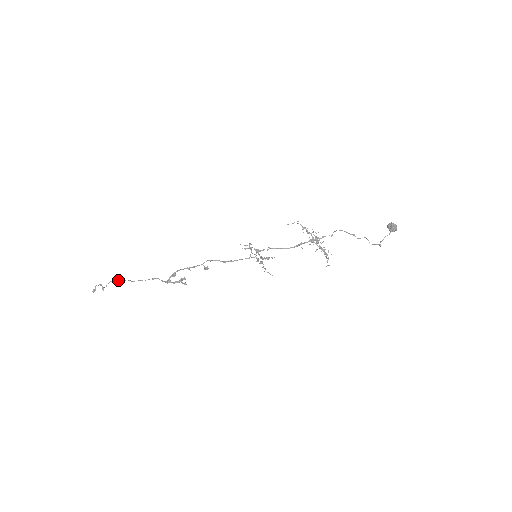
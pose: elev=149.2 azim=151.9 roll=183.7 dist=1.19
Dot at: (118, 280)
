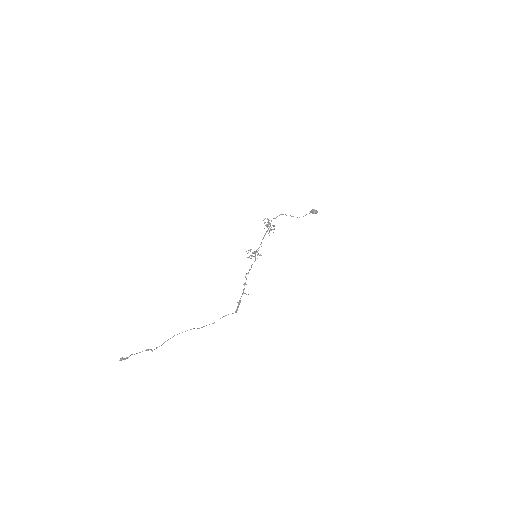
Dot at: occluded
